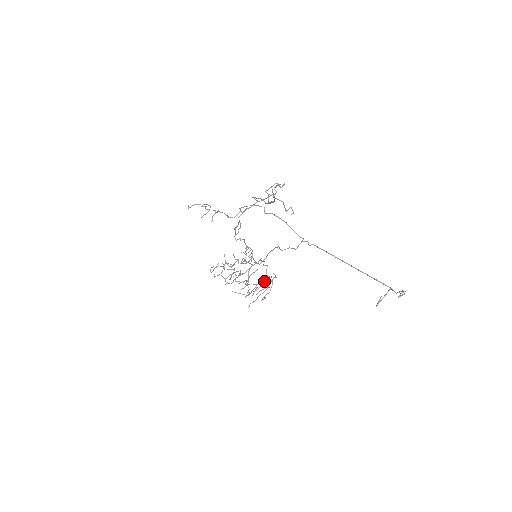
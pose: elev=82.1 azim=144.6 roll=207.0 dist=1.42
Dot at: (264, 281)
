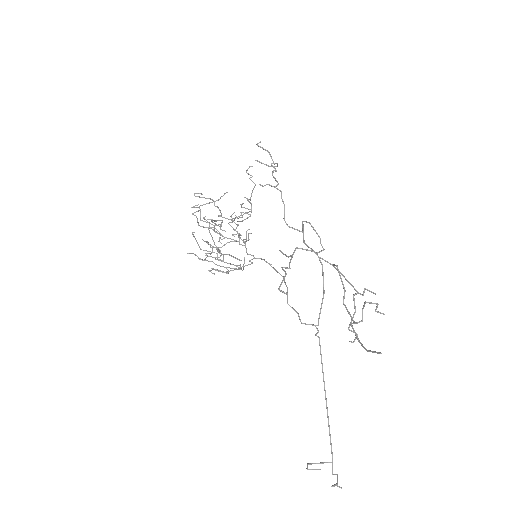
Dot at: occluded
